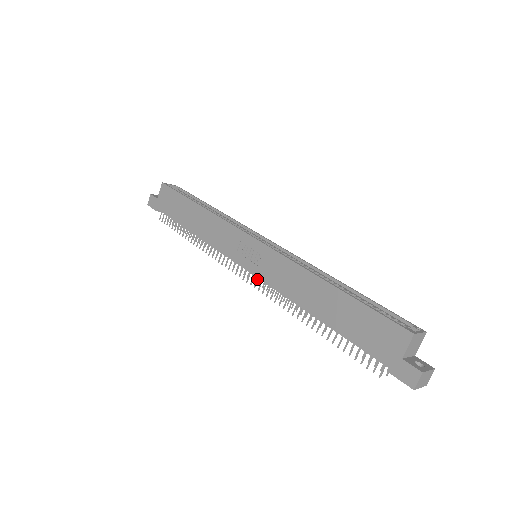
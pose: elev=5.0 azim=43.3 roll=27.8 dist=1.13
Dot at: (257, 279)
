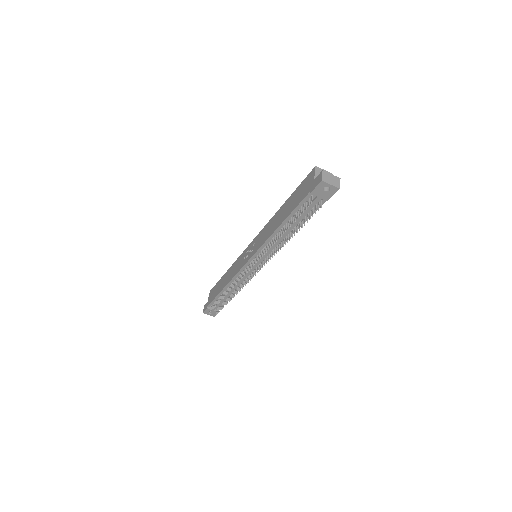
Dot at: (255, 259)
